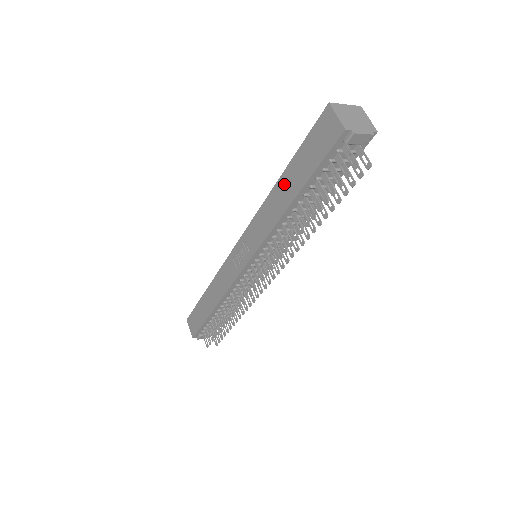
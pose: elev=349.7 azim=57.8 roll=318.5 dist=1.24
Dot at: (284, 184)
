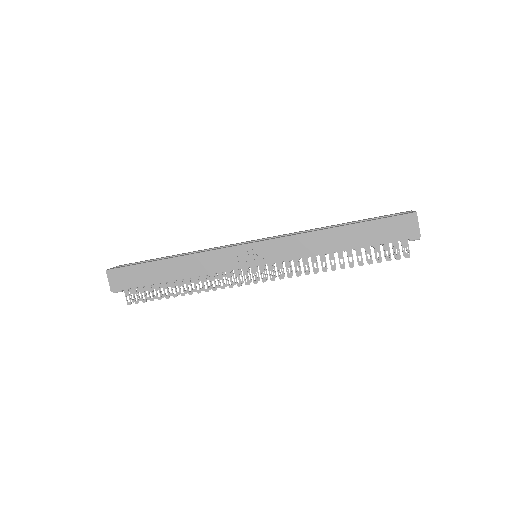
Dot at: (343, 234)
